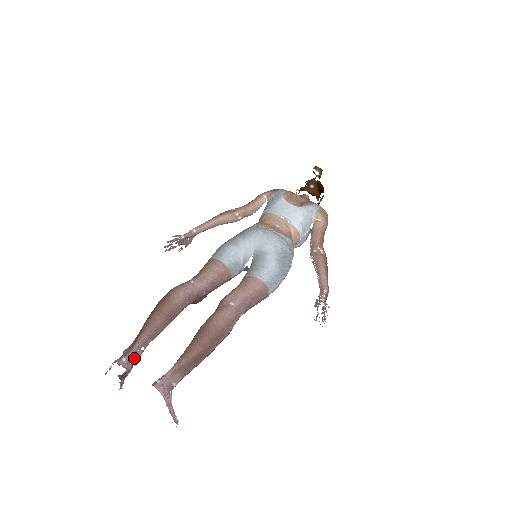
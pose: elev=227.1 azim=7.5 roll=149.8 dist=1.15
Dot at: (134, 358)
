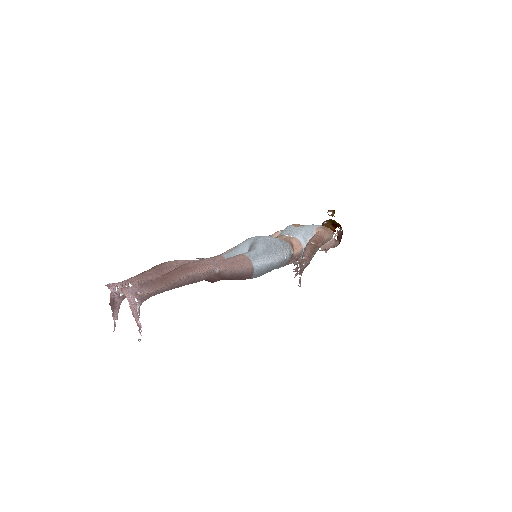
Dot at: occluded
